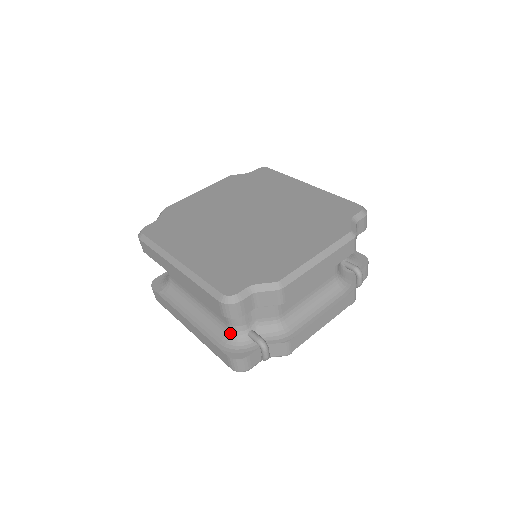
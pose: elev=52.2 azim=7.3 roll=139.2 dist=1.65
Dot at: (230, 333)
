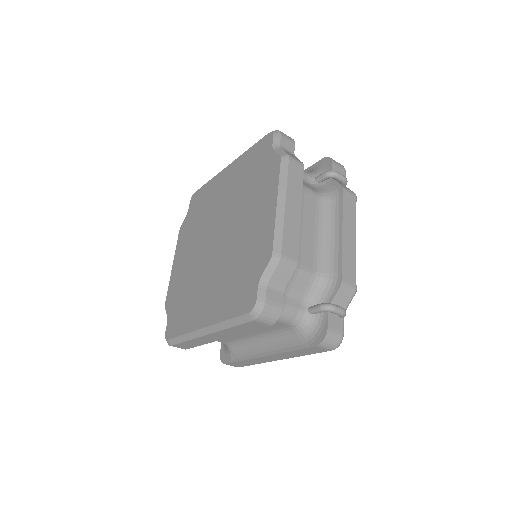
Dot at: (298, 329)
